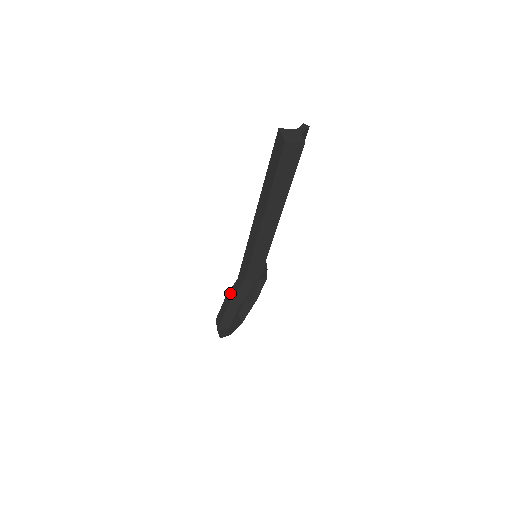
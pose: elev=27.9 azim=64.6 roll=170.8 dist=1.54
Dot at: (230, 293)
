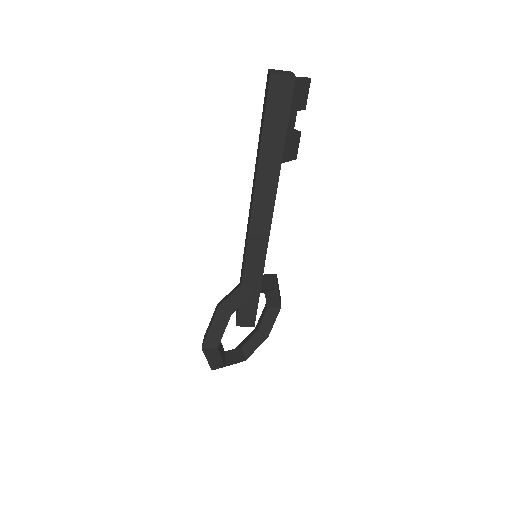
Dot at: (221, 300)
